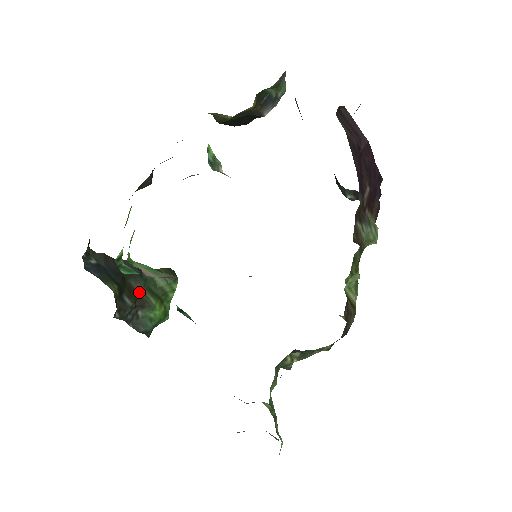
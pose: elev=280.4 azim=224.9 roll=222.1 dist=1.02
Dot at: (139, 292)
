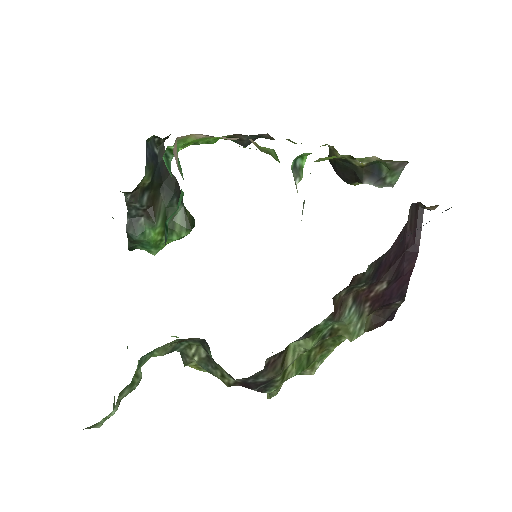
Dot at: (158, 205)
